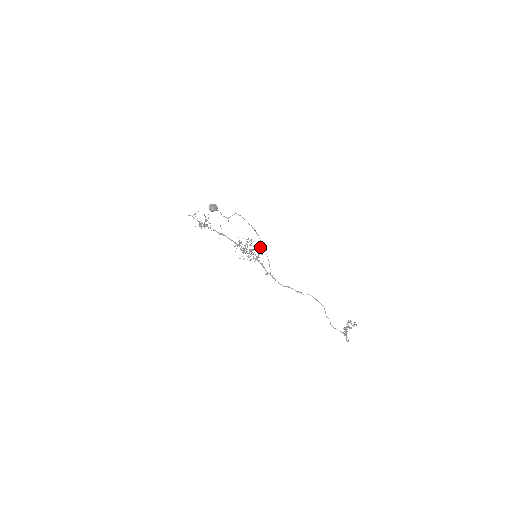
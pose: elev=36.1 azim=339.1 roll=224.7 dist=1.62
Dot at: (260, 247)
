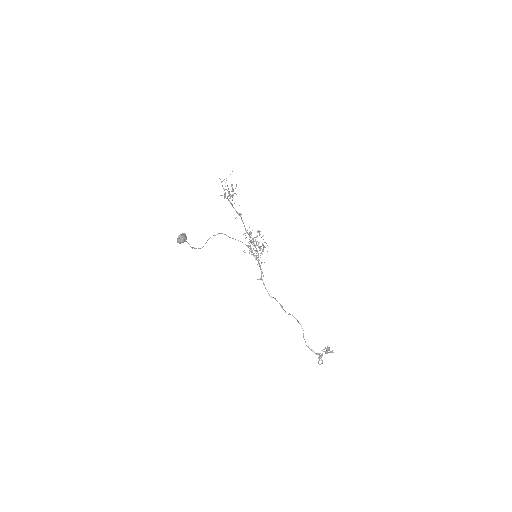
Dot at: occluded
